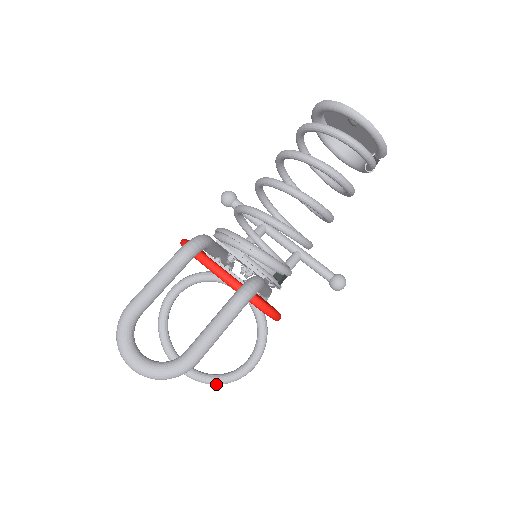
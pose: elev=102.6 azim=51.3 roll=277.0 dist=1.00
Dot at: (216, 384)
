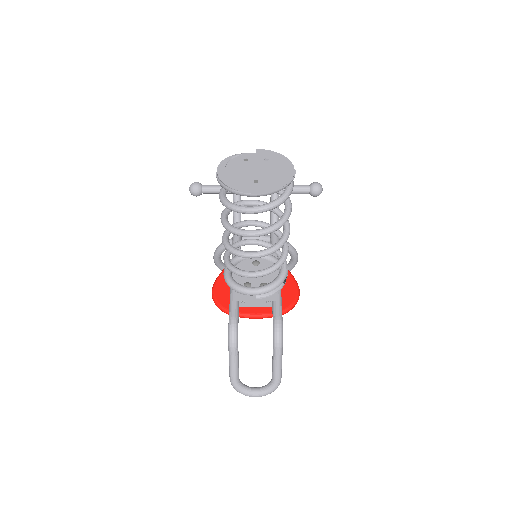
Dot at: occluded
